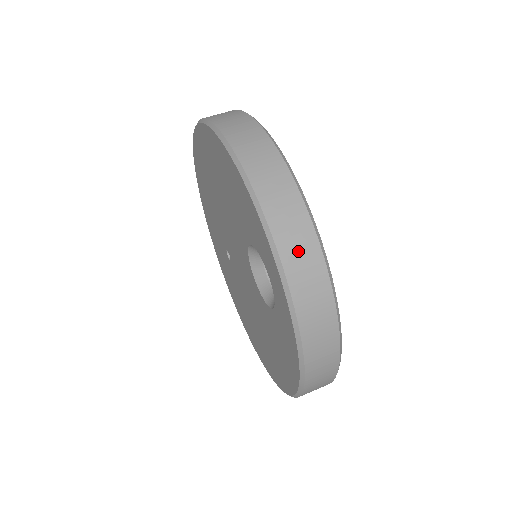
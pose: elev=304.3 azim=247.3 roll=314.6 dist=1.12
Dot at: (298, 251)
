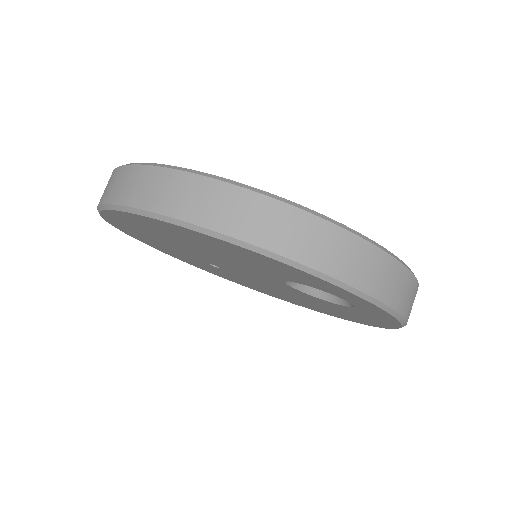
Dot at: (383, 279)
